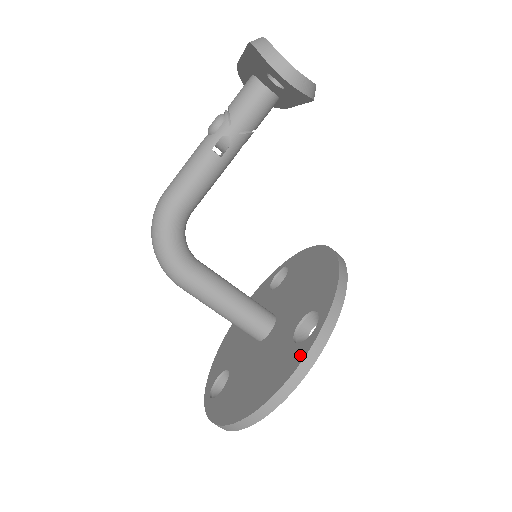
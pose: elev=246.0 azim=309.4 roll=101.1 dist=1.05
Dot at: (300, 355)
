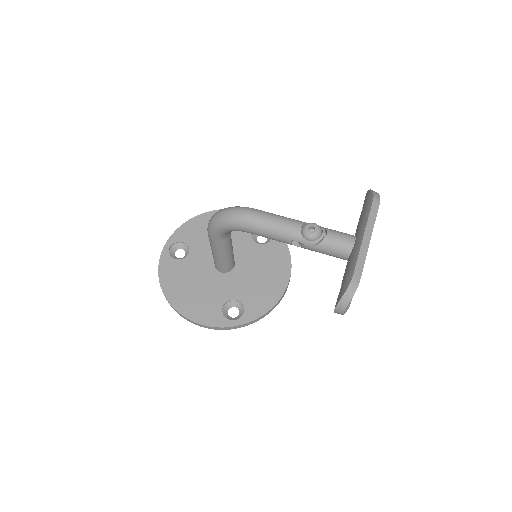
Dot at: (216, 322)
